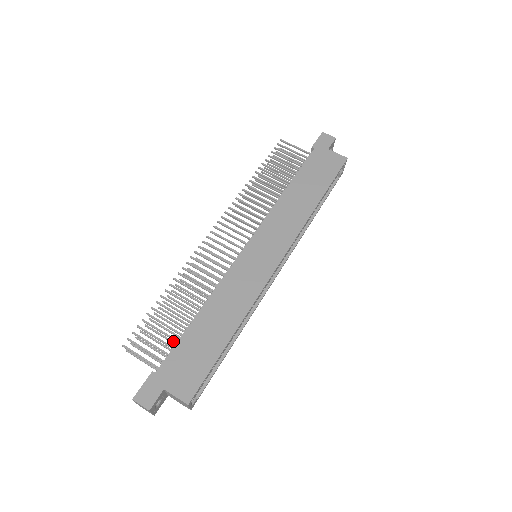
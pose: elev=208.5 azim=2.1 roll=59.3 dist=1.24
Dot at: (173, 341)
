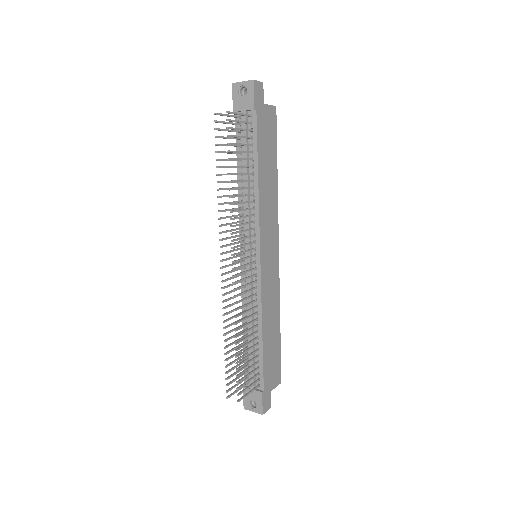
Dot at: (244, 362)
